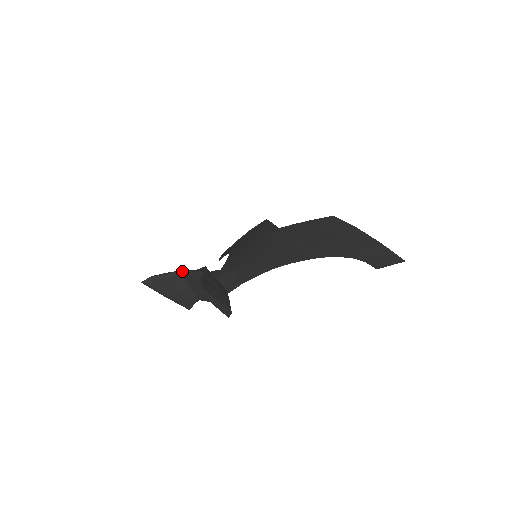
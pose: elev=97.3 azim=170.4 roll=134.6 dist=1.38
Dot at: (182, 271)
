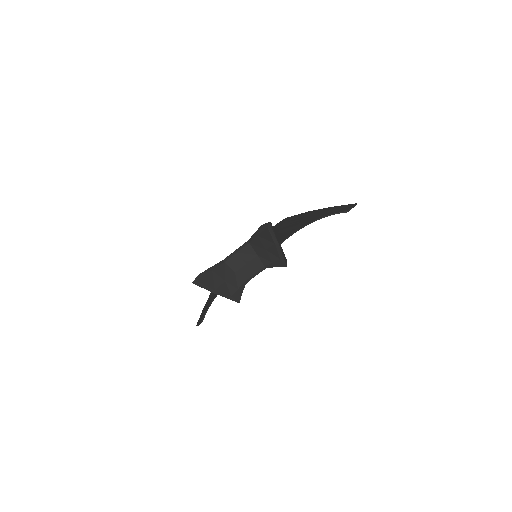
Dot at: (222, 261)
